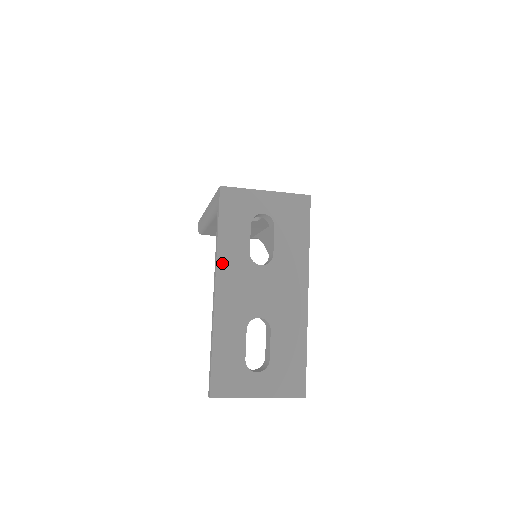
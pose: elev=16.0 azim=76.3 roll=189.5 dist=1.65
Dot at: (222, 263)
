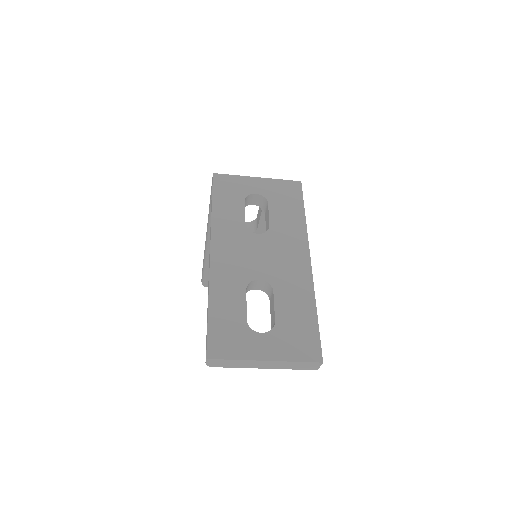
Dot at: (217, 231)
